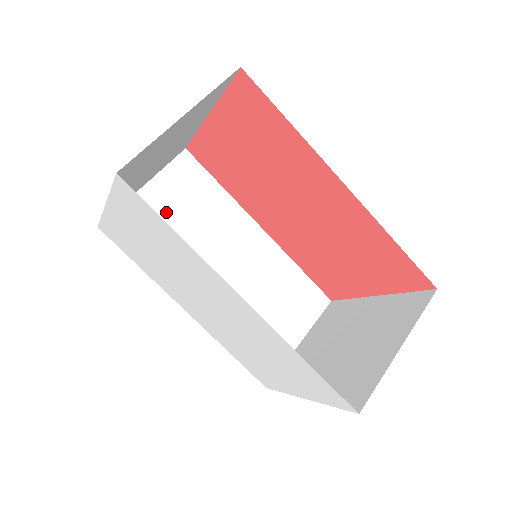
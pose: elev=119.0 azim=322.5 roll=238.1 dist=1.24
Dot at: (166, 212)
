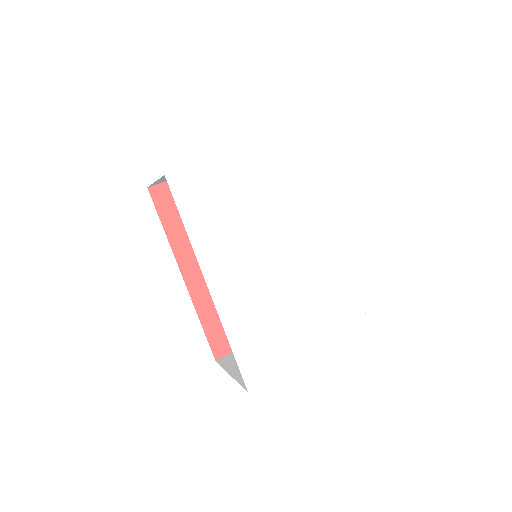
Dot at: occluded
